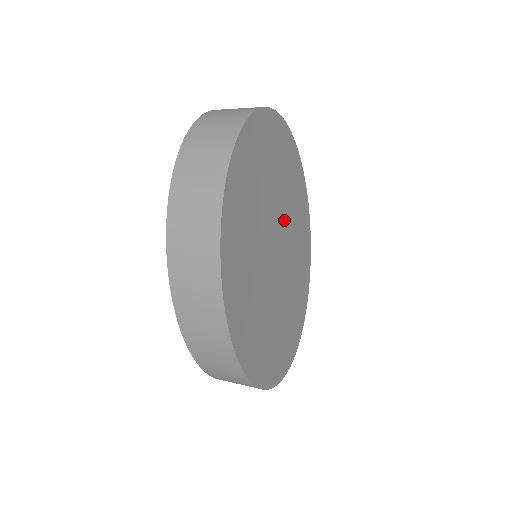
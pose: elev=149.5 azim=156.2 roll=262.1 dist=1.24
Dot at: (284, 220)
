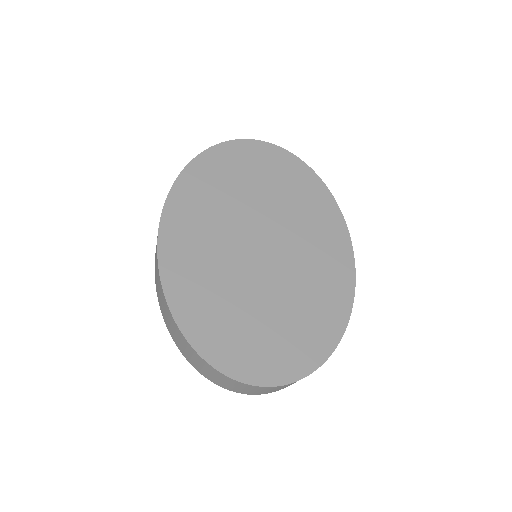
Dot at: (287, 227)
